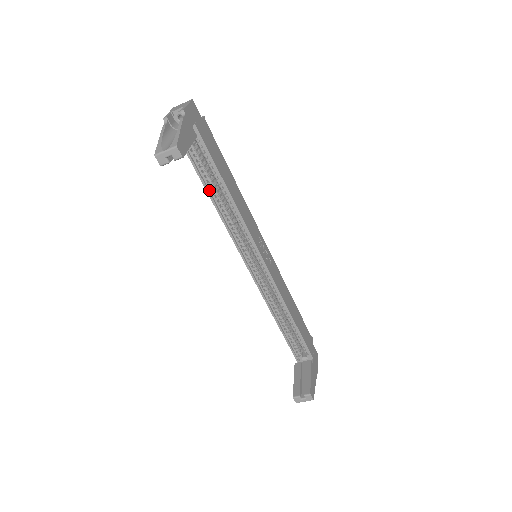
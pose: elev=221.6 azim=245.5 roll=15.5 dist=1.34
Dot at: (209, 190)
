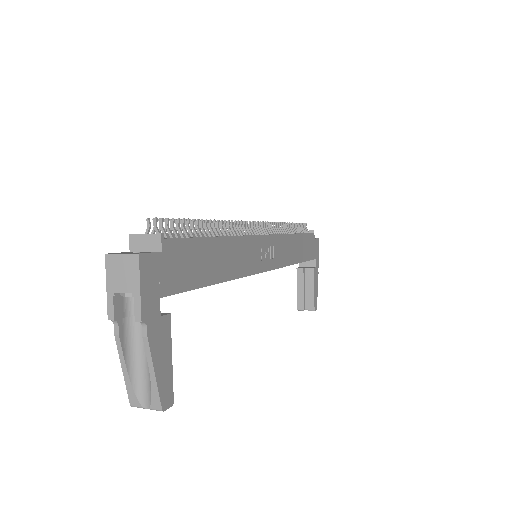
Dot at: occluded
